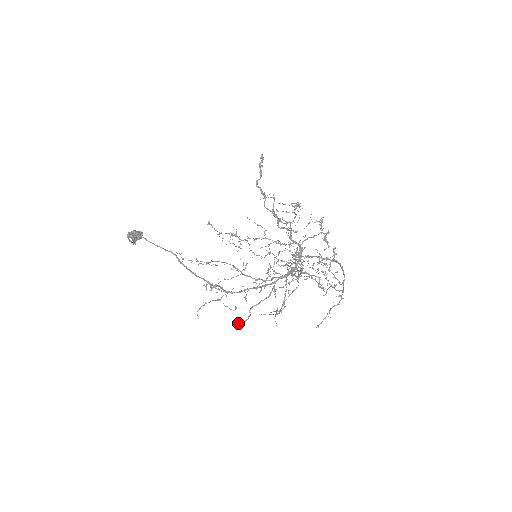
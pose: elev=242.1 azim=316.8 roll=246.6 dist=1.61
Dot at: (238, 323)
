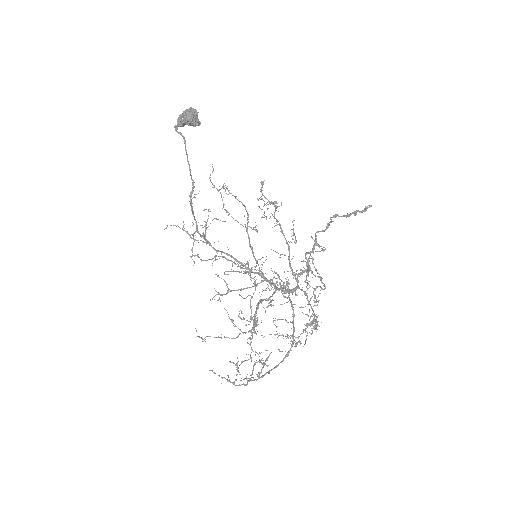
Dot at: (196, 255)
